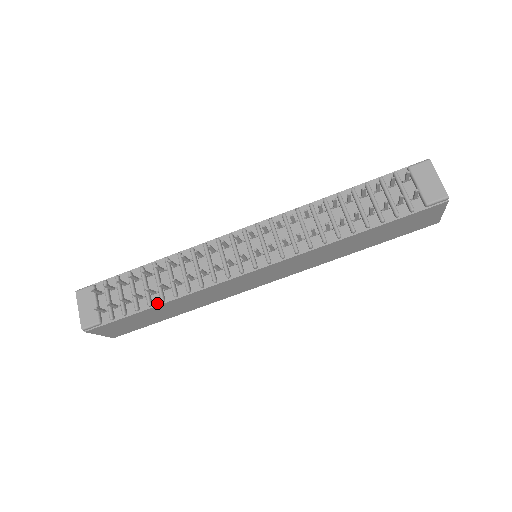
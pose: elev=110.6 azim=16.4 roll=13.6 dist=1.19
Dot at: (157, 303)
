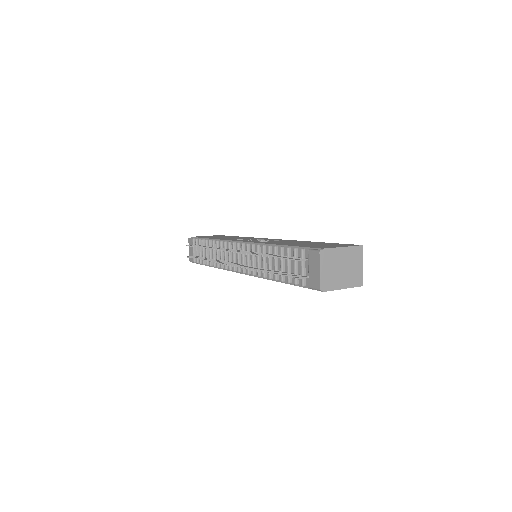
Dot at: occluded
